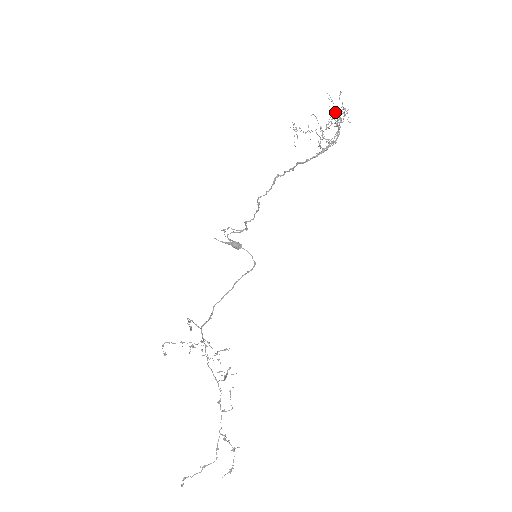
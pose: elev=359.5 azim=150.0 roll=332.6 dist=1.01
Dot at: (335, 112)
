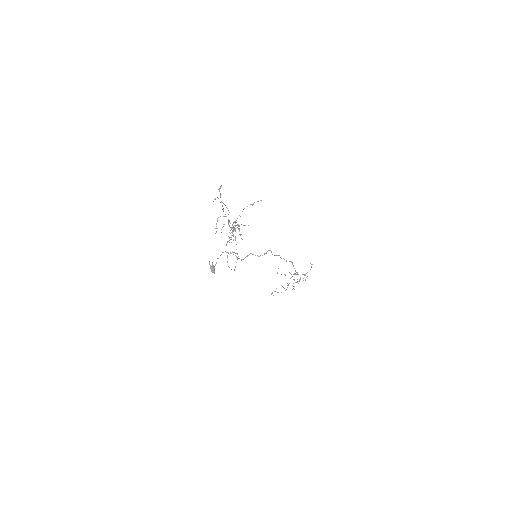
Dot at: occluded
